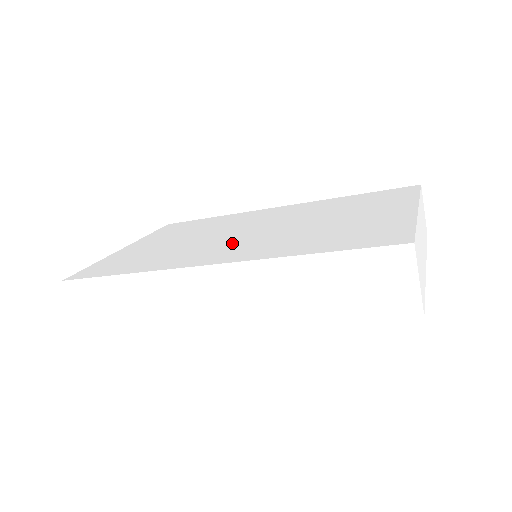
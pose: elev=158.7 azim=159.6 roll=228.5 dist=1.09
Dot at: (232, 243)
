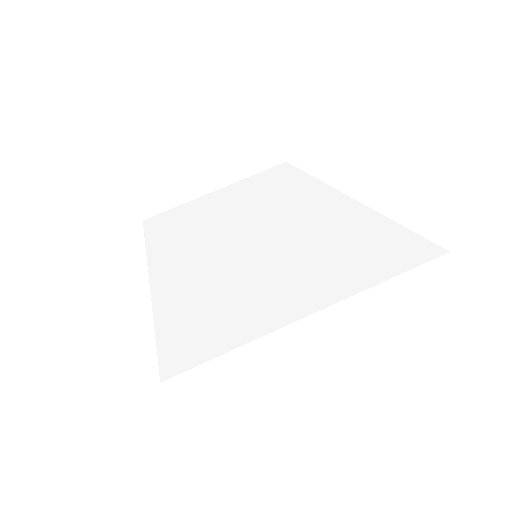
Dot at: (205, 247)
